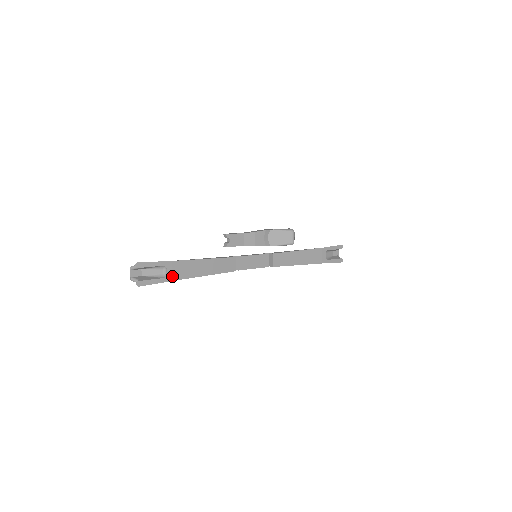
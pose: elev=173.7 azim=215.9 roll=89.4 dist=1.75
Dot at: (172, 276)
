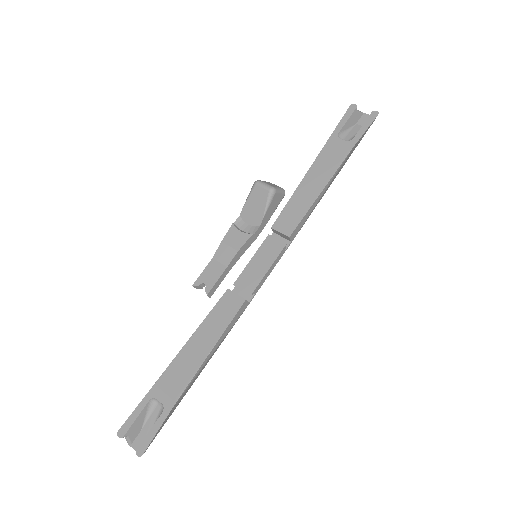
Dot at: (170, 399)
